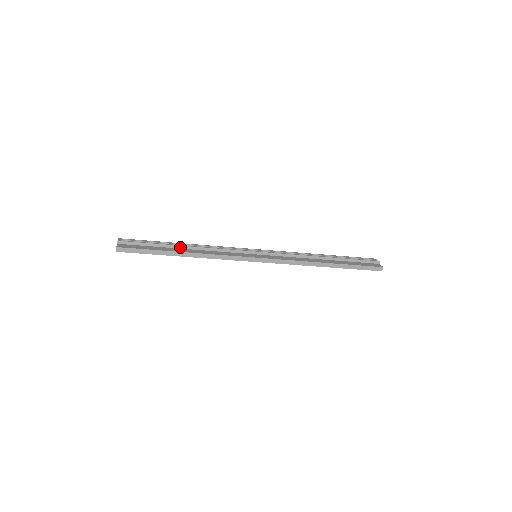
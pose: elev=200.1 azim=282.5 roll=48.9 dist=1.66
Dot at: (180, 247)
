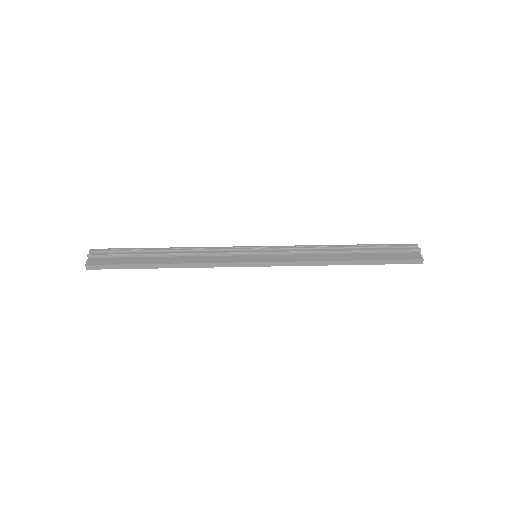
Dot at: (161, 255)
